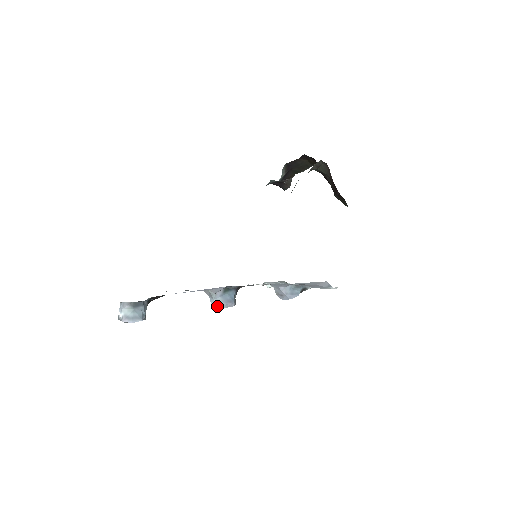
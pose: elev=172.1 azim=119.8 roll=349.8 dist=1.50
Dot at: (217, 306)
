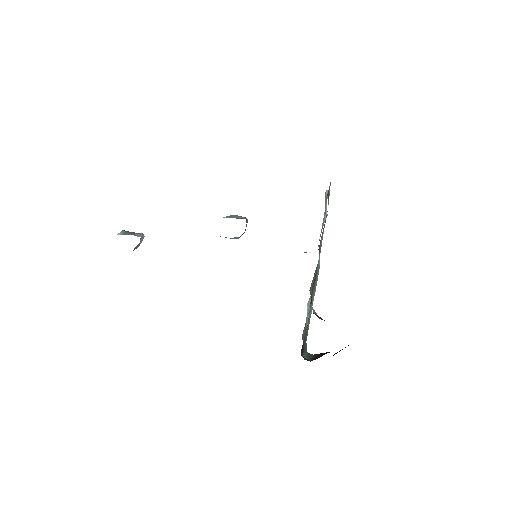
Dot at: occluded
